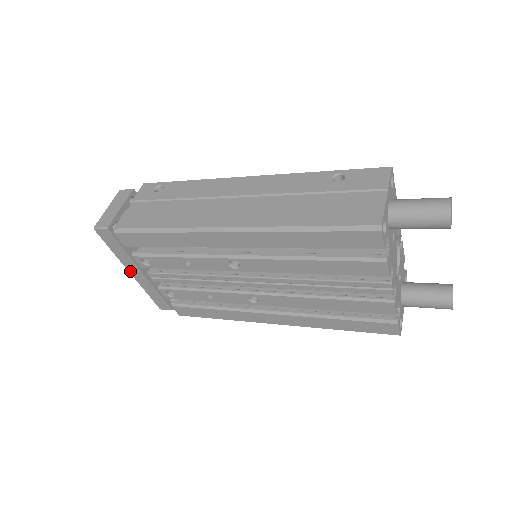
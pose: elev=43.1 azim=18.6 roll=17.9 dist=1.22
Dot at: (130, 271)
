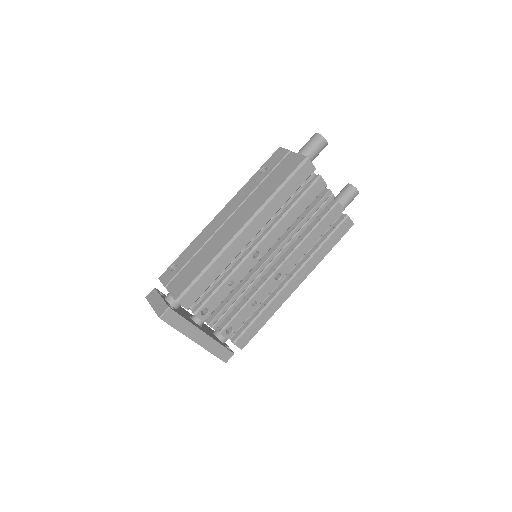
Dot at: (194, 340)
